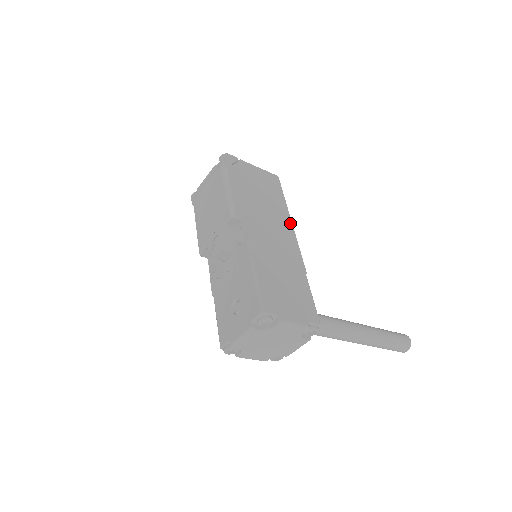
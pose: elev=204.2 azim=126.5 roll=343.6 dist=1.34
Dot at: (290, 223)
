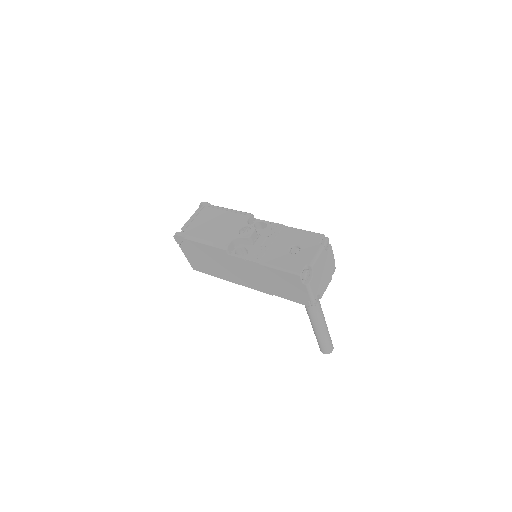
Dot at: occluded
